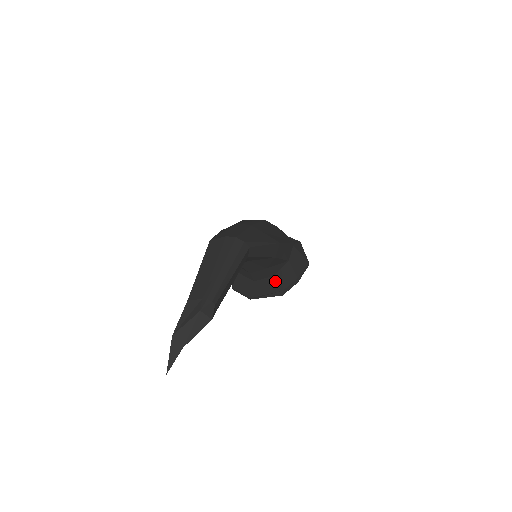
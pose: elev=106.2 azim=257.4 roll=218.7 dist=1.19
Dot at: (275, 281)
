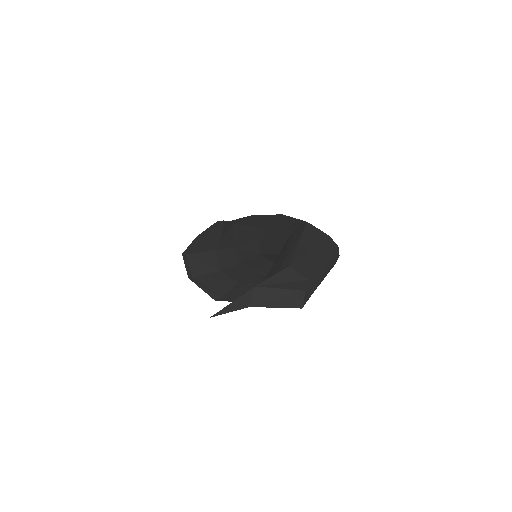
Dot at: (231, 286)
